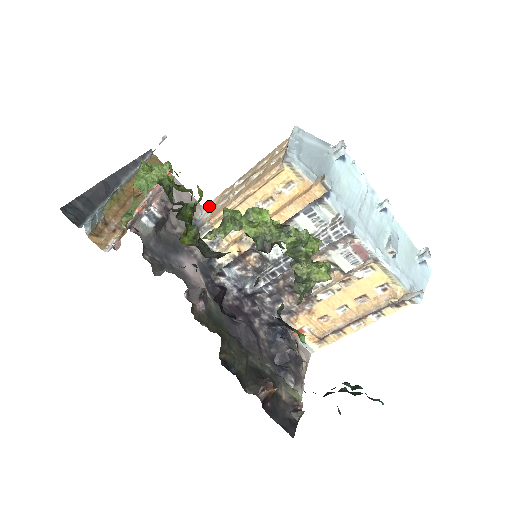
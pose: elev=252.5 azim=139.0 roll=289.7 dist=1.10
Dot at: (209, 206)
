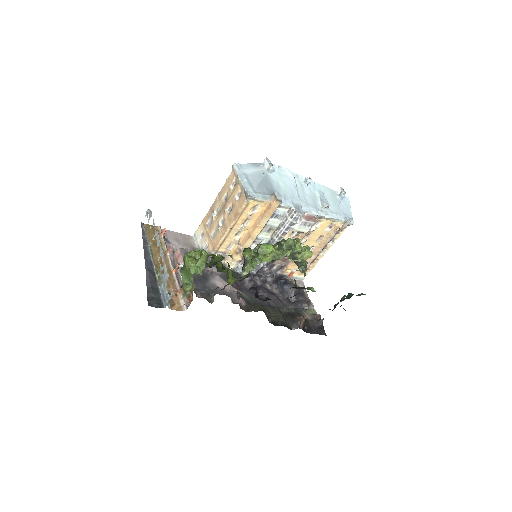
Dot at: (199, 235)
